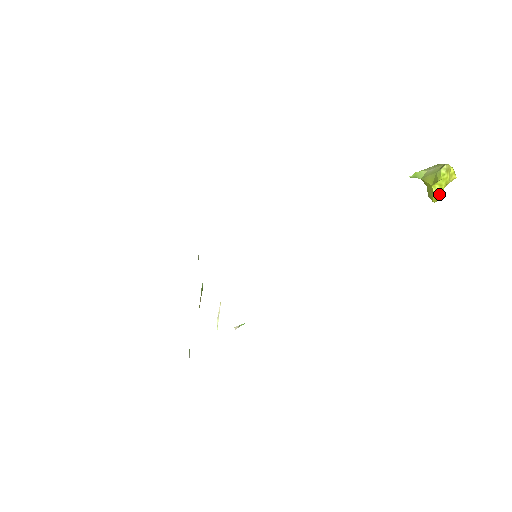
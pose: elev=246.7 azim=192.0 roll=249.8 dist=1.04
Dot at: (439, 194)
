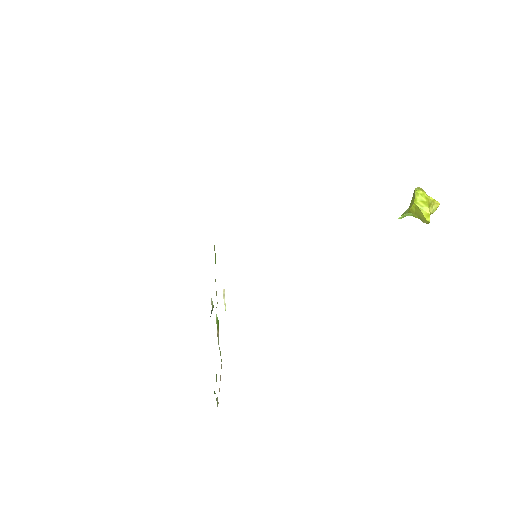
Dot at: (426, 208)
